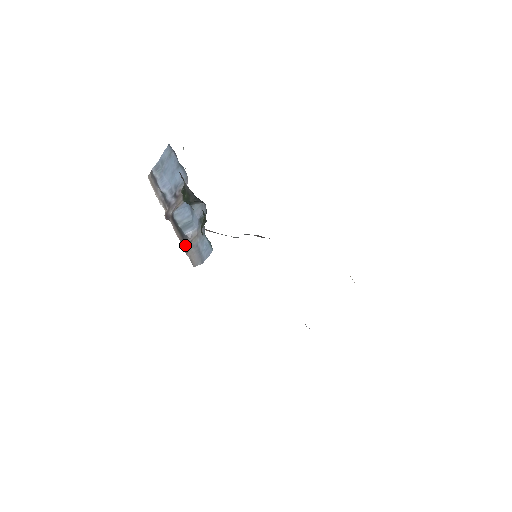
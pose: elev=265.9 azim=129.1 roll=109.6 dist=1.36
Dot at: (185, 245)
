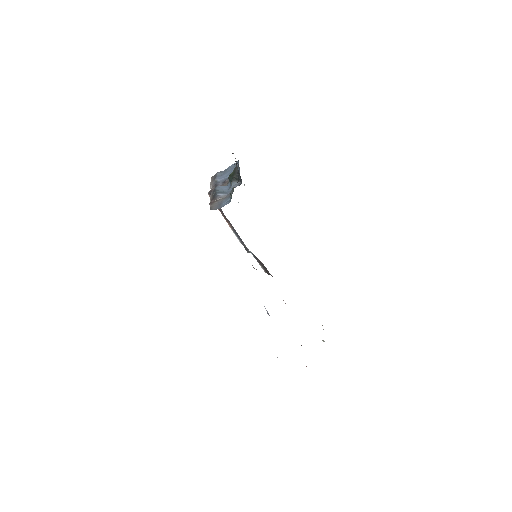
Dot at: (213, 201)
